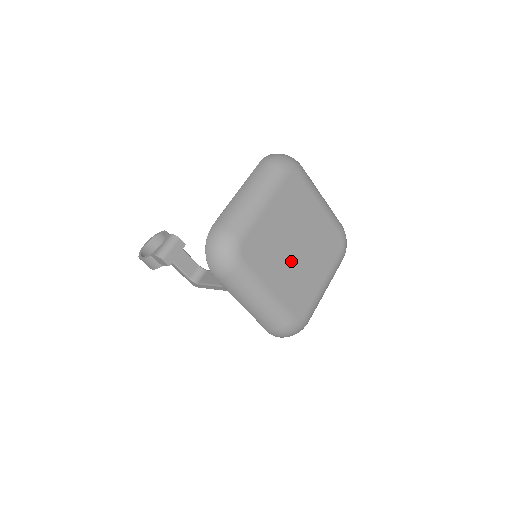
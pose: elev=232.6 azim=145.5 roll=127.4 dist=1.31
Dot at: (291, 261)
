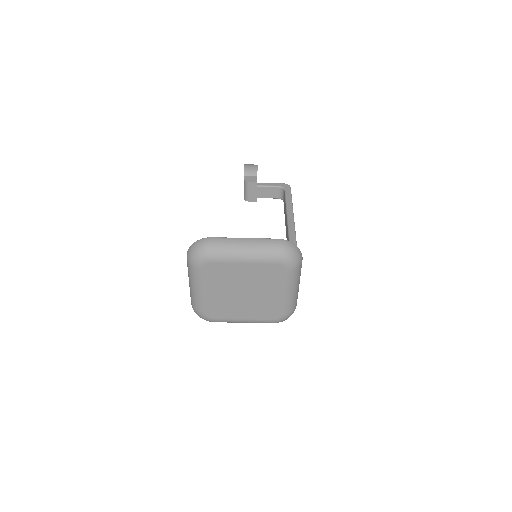
Dot at: (246, 301)
